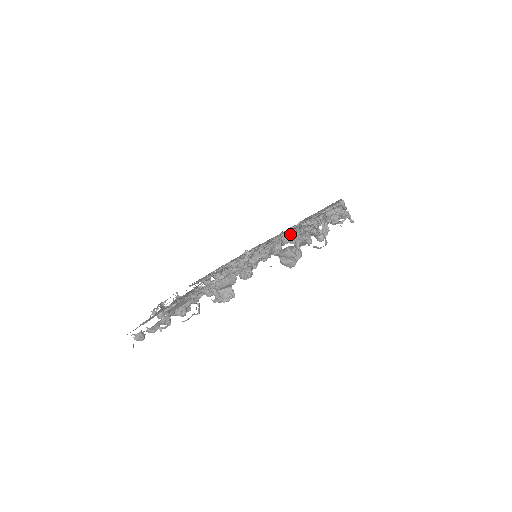
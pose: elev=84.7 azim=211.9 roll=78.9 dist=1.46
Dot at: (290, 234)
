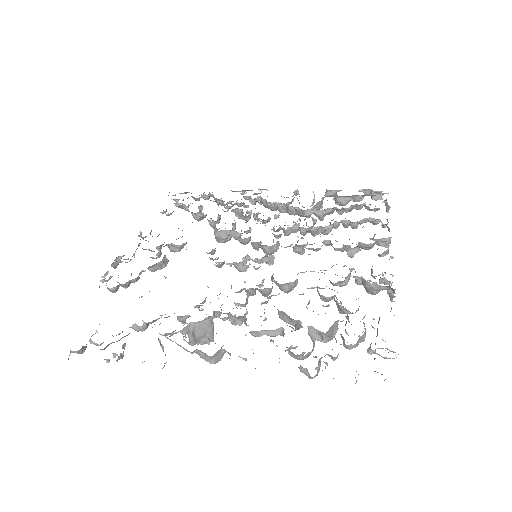
Dot at: (312, 288)
